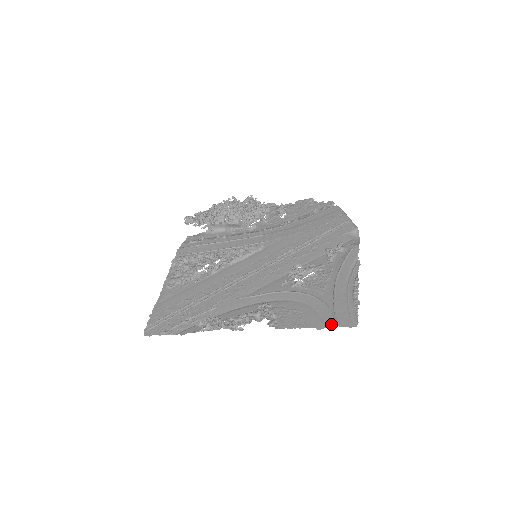
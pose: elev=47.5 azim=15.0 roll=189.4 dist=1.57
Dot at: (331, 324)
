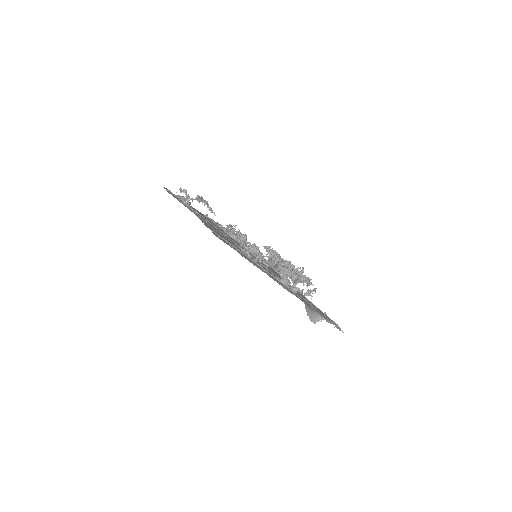
Dot at: occluded
